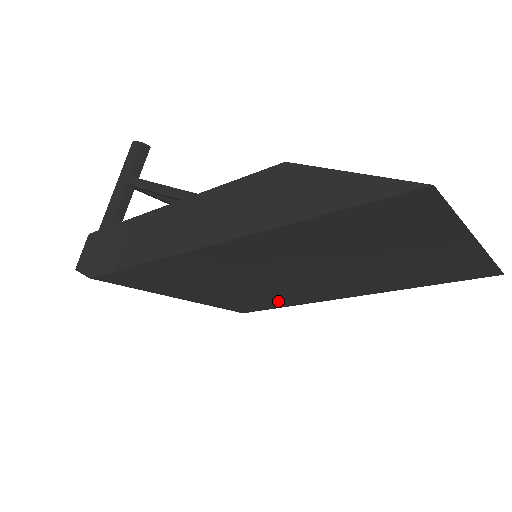
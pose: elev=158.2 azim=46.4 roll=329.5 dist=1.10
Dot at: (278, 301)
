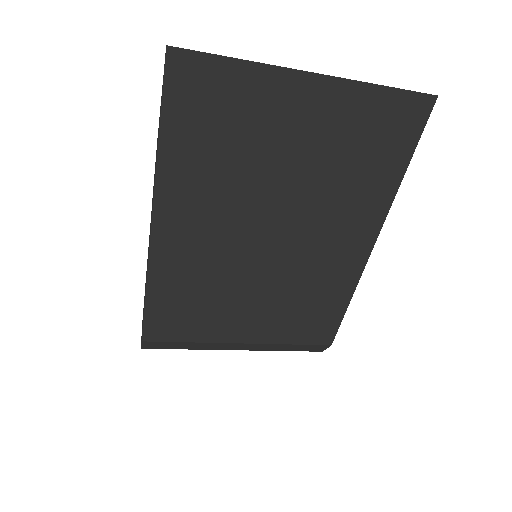
Dot at: (325, 296)
